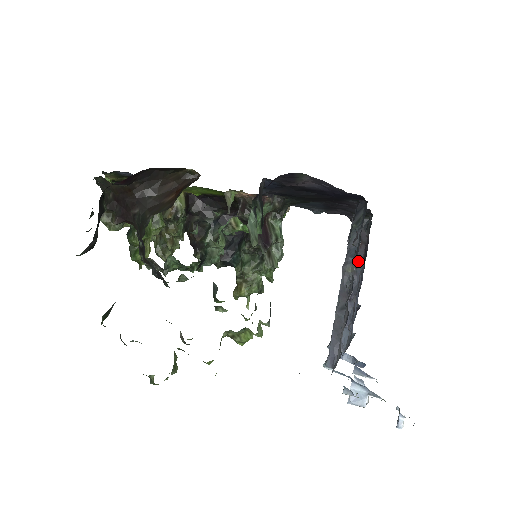
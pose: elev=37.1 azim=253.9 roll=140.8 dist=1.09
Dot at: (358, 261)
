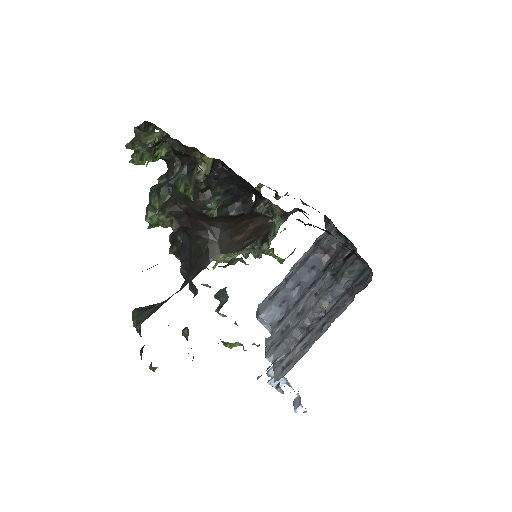
Dot at: (318, 265)
